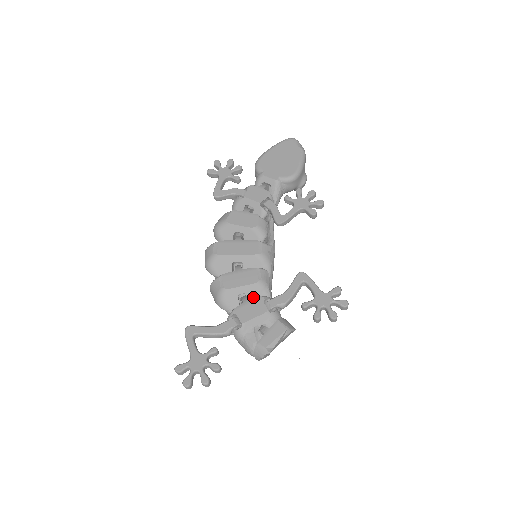
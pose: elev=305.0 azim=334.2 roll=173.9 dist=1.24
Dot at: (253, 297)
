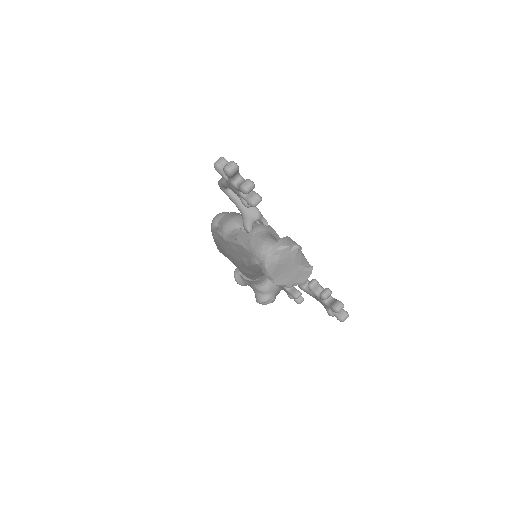
Dot at: occluded
